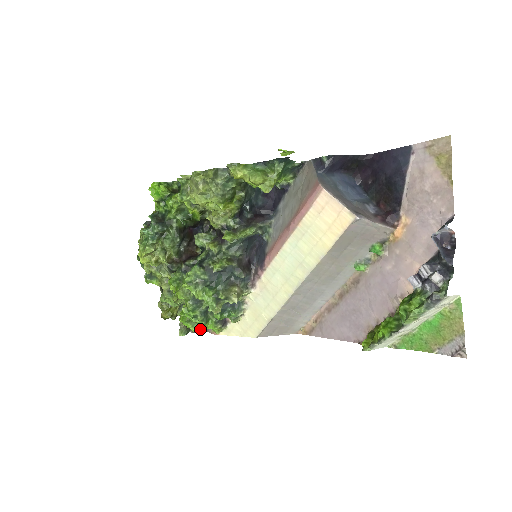
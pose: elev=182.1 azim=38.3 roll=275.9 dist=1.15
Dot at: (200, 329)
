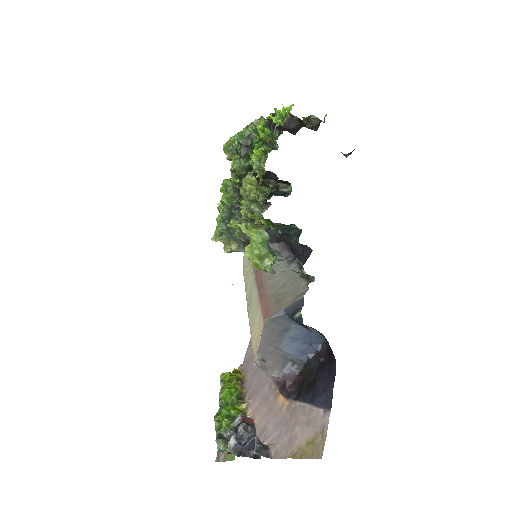
Dot at: occluded
